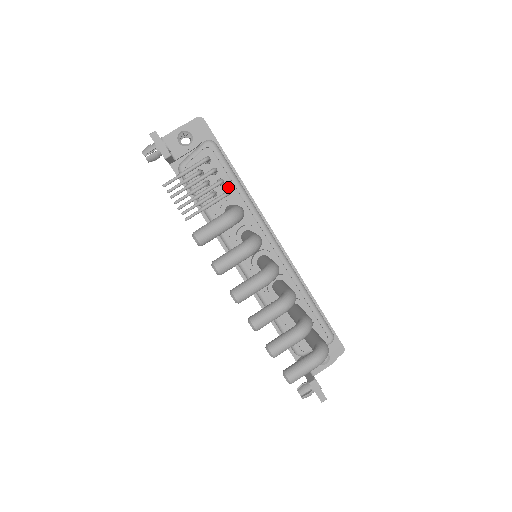
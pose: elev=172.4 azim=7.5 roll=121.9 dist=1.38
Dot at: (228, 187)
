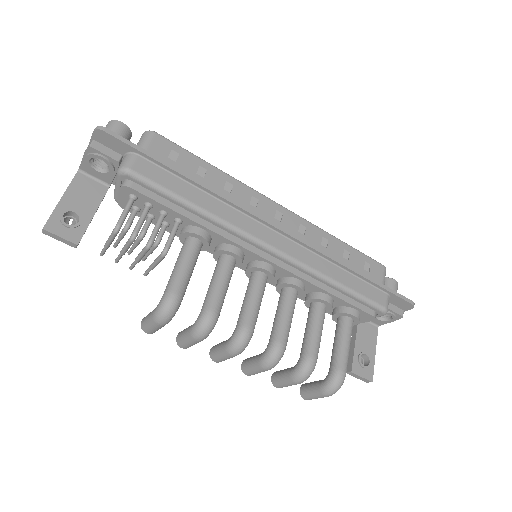
Dot at: (175, 216)
